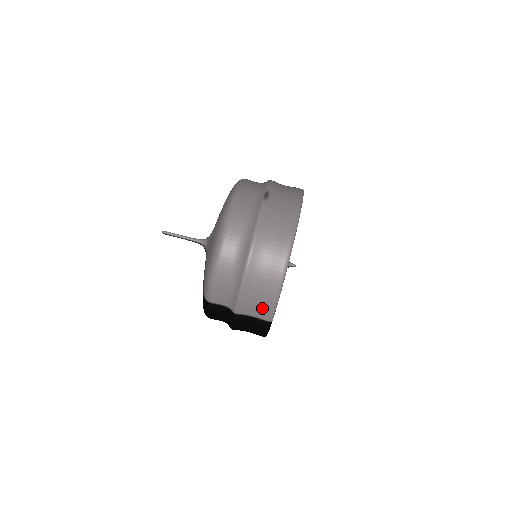
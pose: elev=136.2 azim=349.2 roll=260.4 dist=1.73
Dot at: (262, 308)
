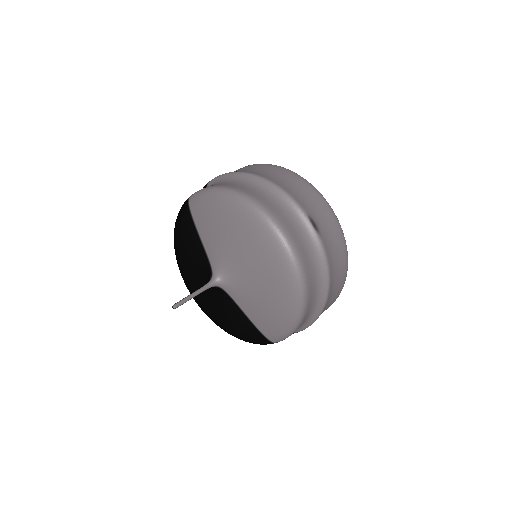
Dot at: occluded
